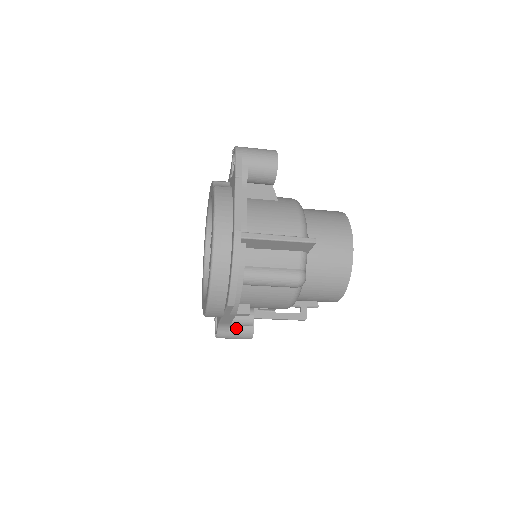
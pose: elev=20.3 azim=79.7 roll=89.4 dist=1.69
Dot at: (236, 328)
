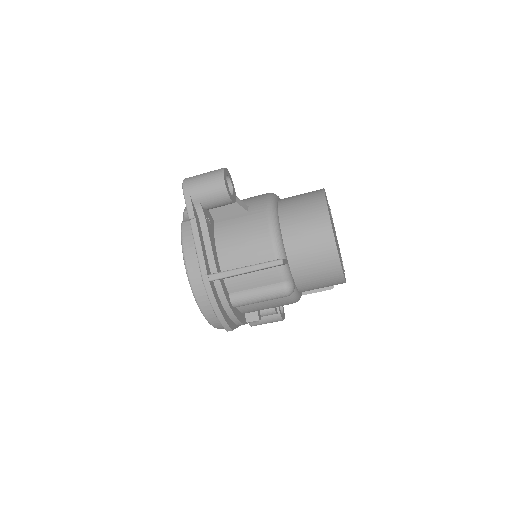
Dot at: (264, 318)
